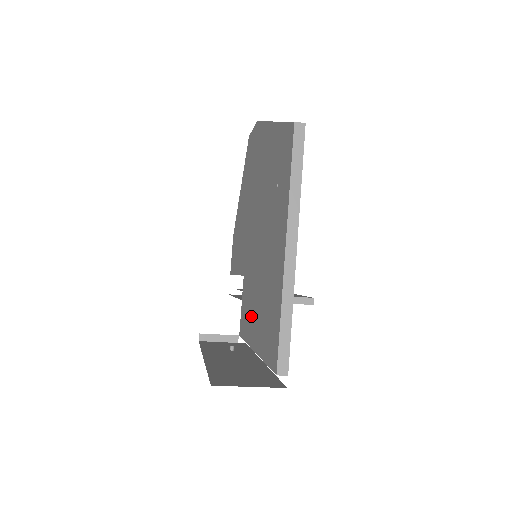
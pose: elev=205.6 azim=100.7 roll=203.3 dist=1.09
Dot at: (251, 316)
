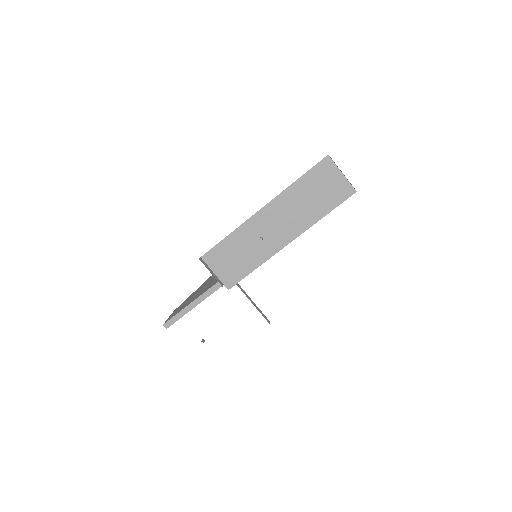
Dot at: occluded
